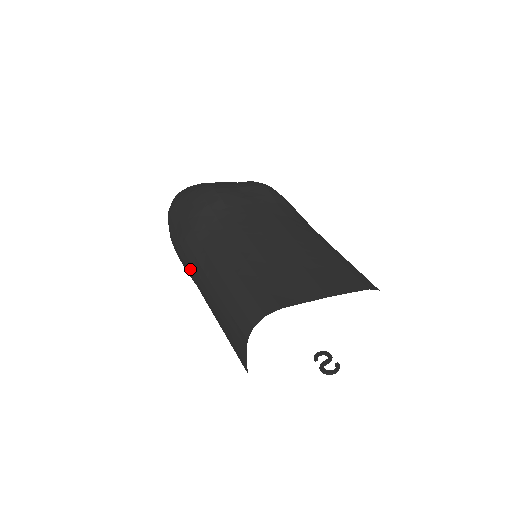
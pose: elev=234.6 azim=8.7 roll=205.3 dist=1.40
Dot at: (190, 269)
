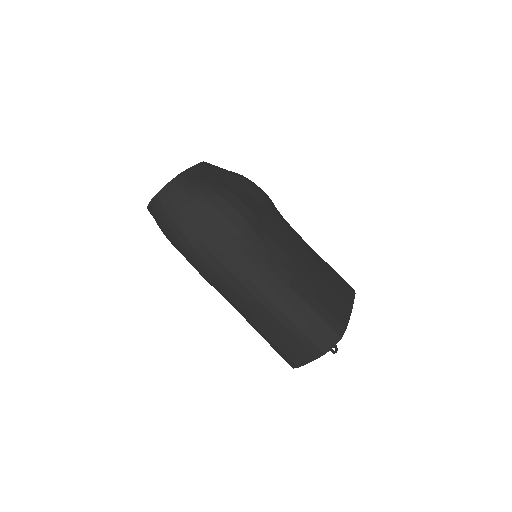
Dot at: (233, 285)
